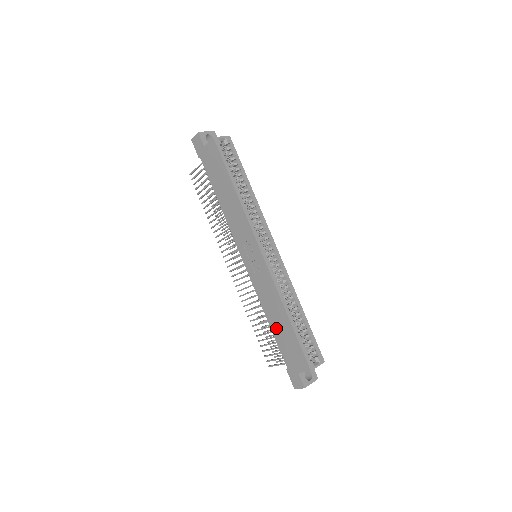
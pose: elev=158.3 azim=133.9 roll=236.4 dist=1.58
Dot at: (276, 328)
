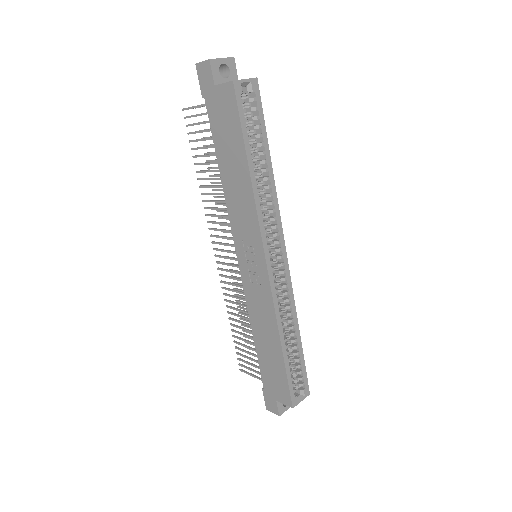
Dot at: (262, 348)
